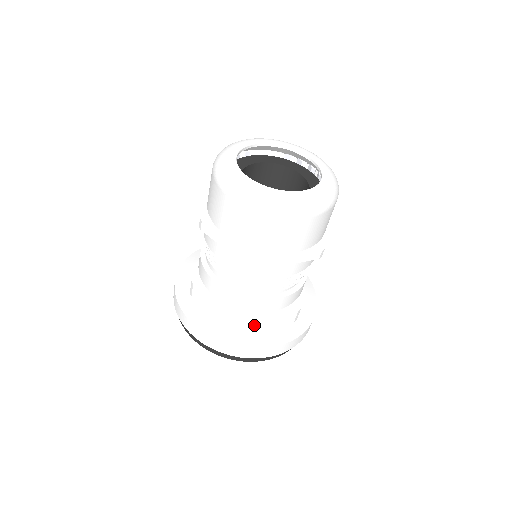
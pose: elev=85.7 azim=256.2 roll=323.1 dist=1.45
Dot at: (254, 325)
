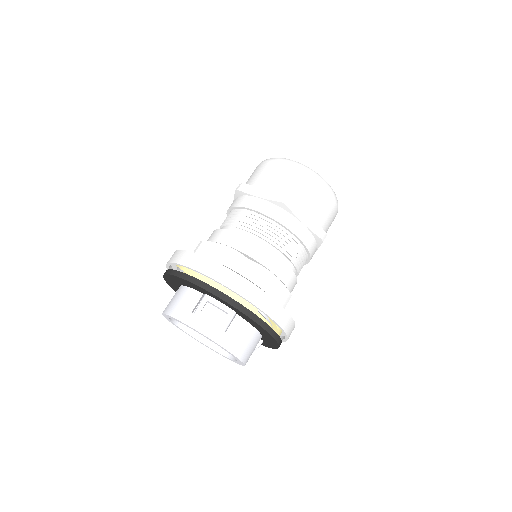
Dot at: (254, 277)
